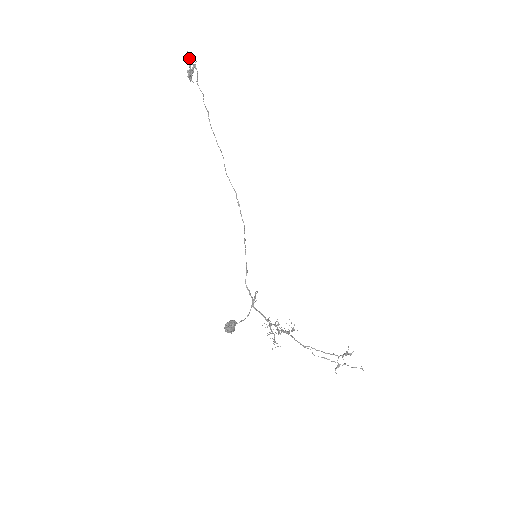
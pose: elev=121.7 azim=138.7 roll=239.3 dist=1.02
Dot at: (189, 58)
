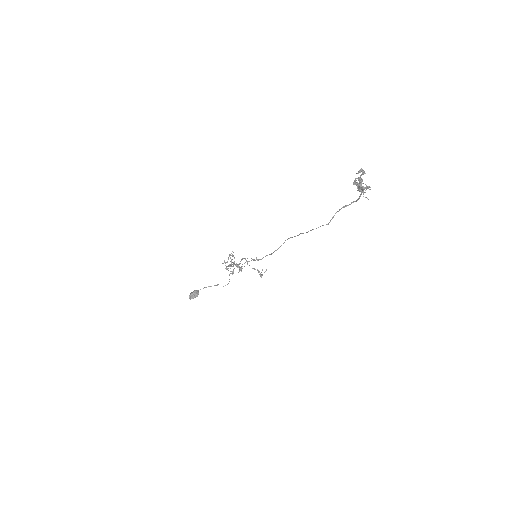
Dot at: (367, 188)
